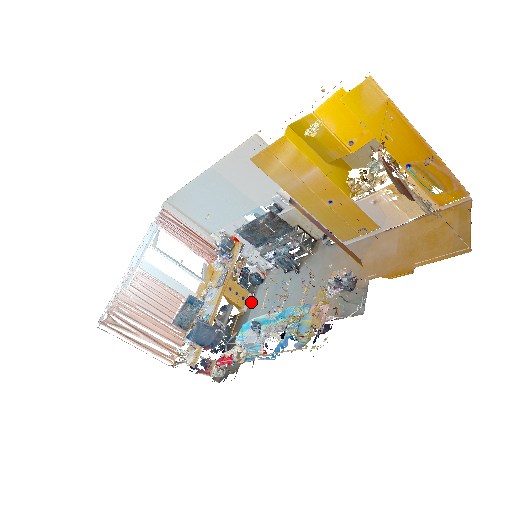
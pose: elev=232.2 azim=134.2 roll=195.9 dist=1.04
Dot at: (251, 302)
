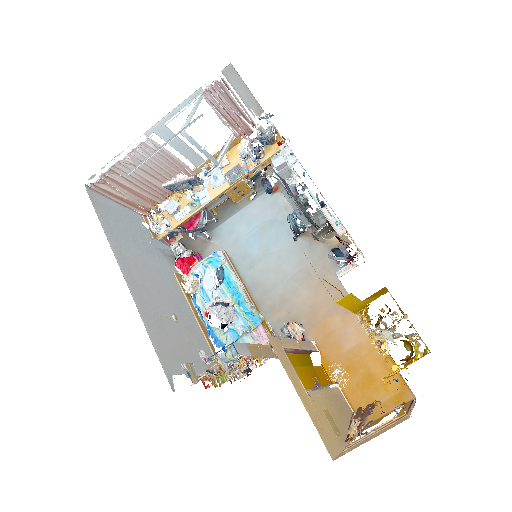
Dot at: (248, 200)
